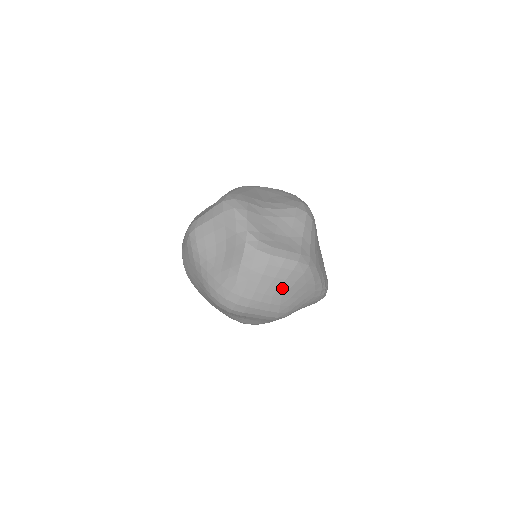
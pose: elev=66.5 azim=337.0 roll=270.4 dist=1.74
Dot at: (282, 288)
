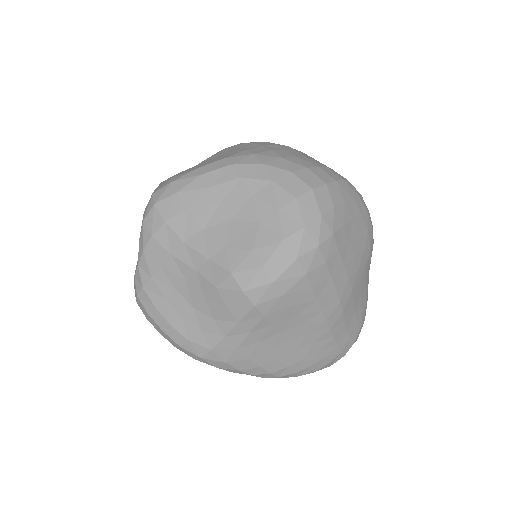
Dot at: occluded
